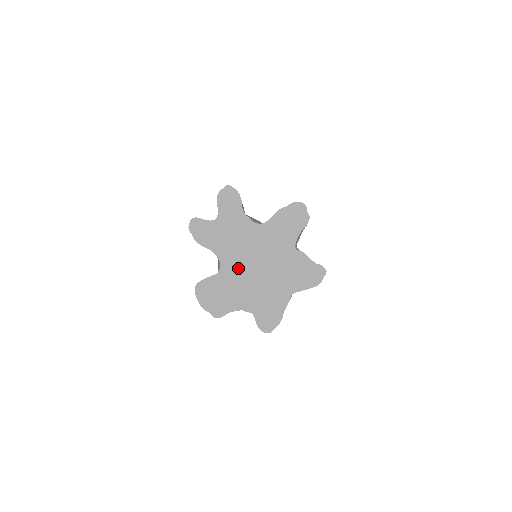
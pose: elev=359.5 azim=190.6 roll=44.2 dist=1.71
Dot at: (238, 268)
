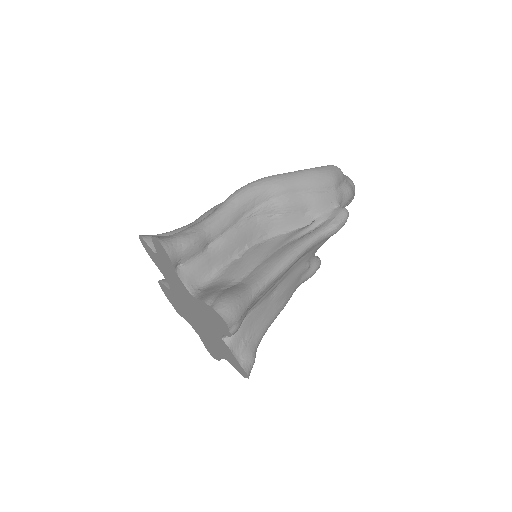
Dot at: (182, 302)
